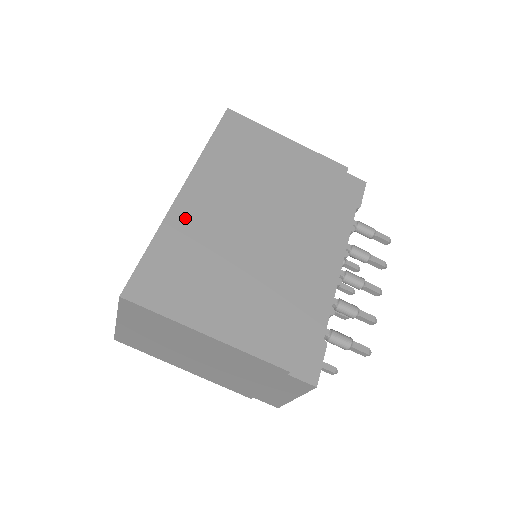
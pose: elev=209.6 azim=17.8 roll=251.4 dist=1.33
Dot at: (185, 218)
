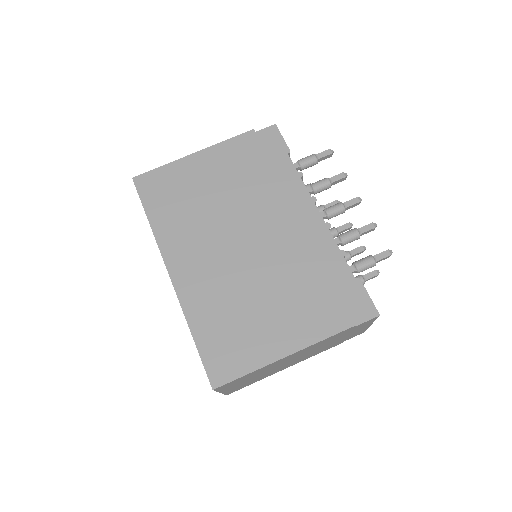
Dot at: (194, 295)
